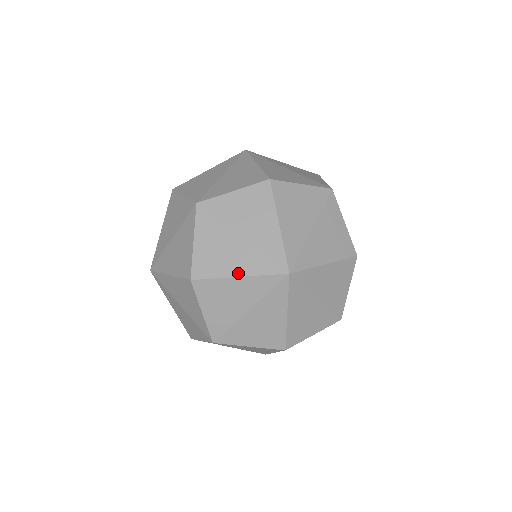
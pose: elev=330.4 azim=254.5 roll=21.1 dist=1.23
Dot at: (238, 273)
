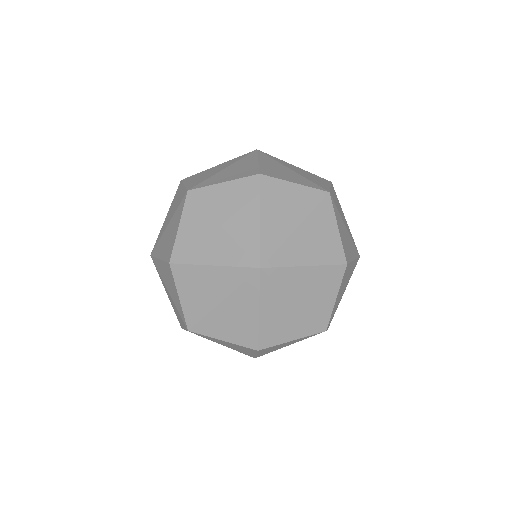
Dot at: occluded
